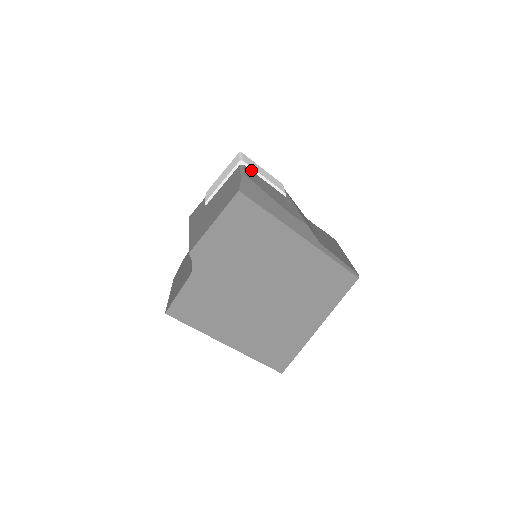
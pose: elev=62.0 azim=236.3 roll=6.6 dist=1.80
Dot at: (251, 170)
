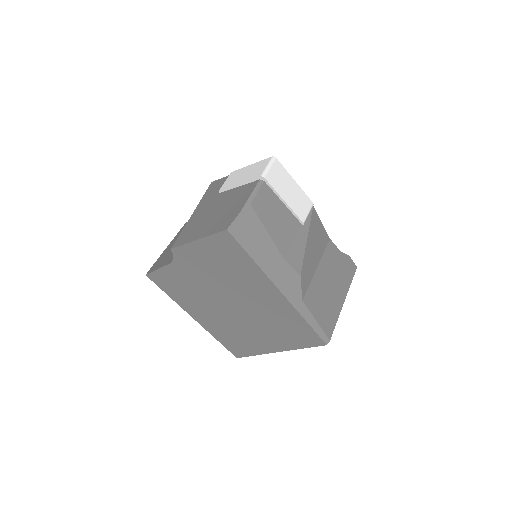
Dot at: (271, 189)
